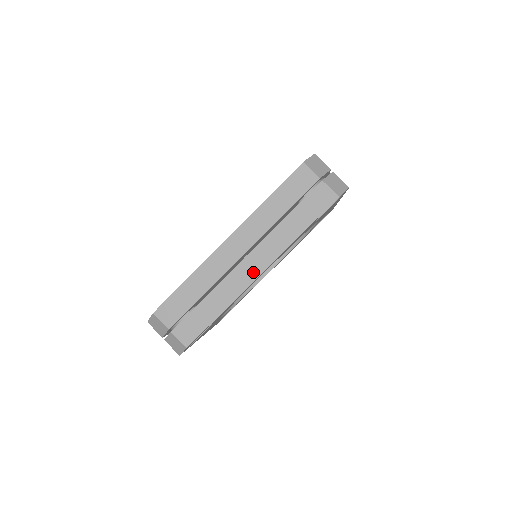
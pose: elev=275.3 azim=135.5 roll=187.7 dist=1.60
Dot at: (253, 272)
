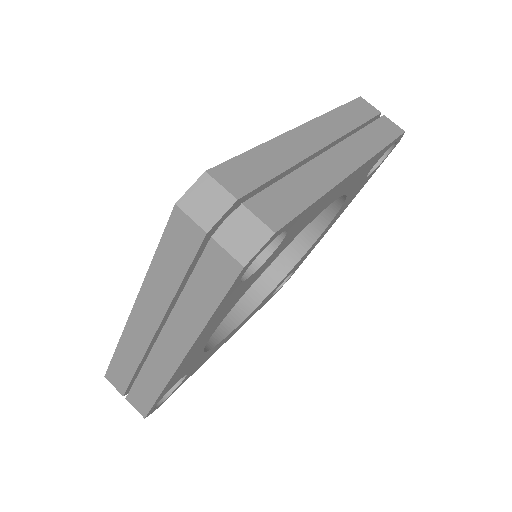
Dot at: (346, 165)
